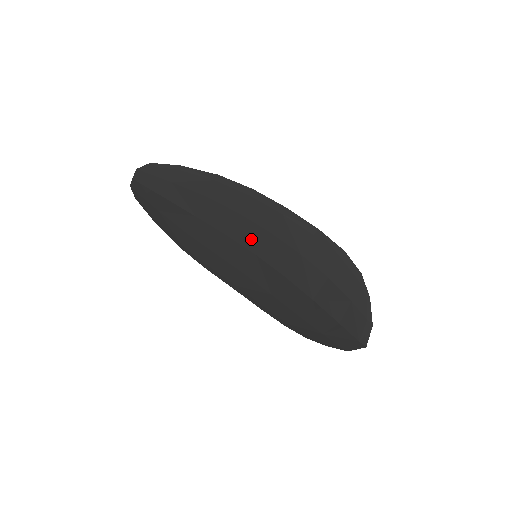
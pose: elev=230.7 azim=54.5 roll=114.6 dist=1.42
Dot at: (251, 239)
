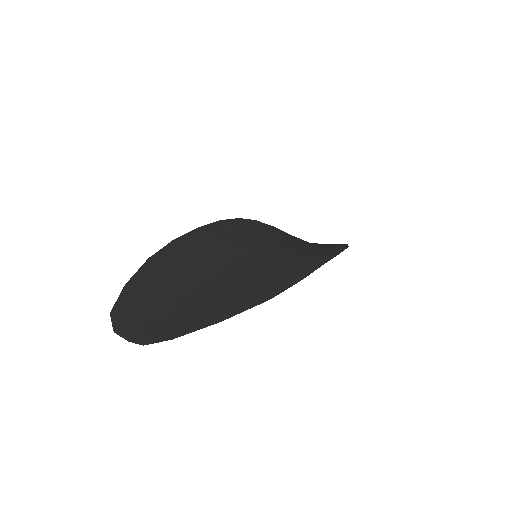
Dot at: occluded
